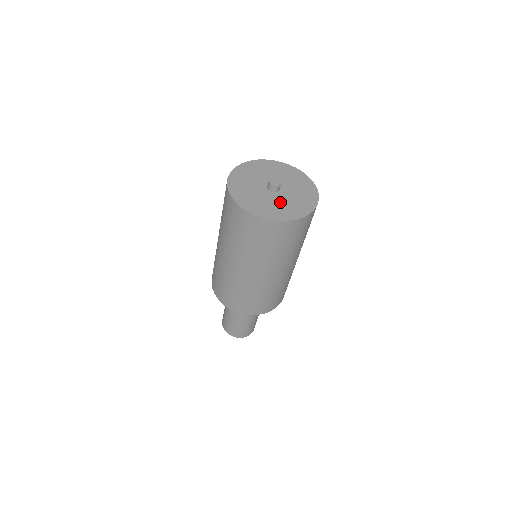
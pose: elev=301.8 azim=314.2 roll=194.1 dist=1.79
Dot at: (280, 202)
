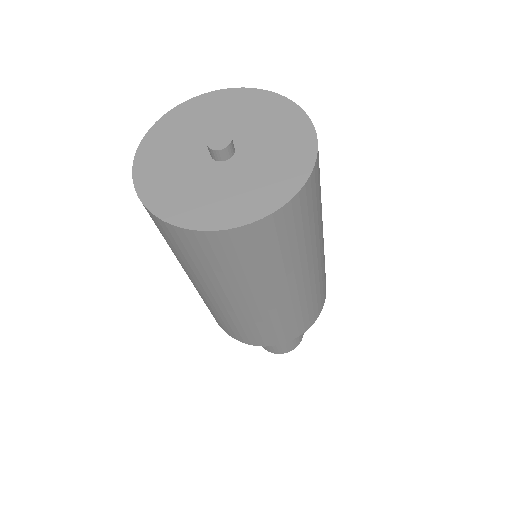
Dot at: (252, 171)
